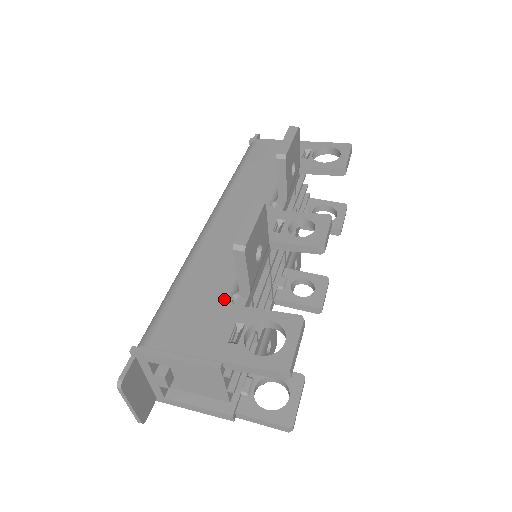
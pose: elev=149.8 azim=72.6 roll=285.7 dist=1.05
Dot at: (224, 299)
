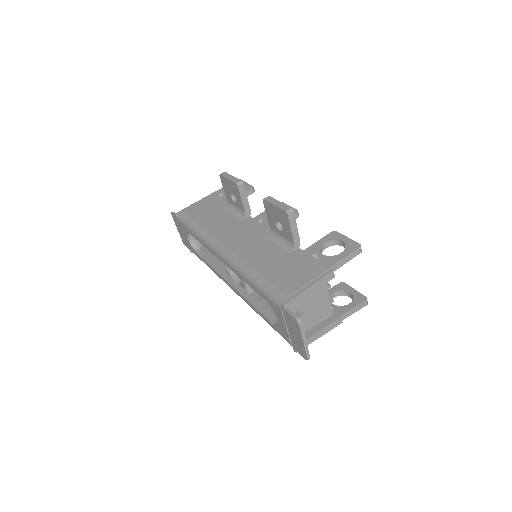
Dot at: (291, 256)
